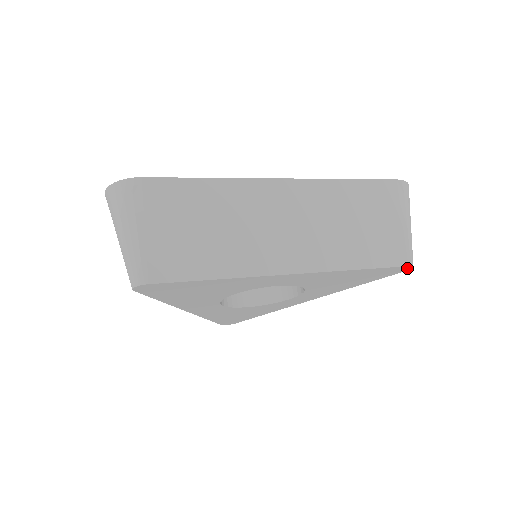
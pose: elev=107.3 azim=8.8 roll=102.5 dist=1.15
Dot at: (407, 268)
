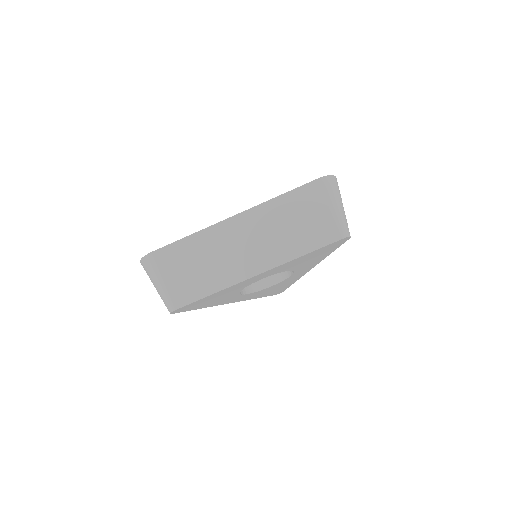
Dot at: (346, 239)
